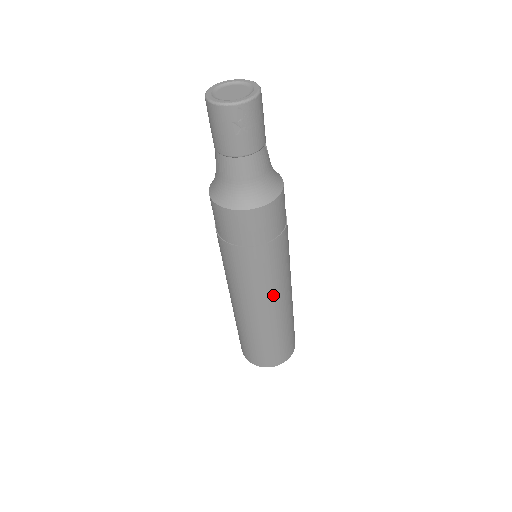
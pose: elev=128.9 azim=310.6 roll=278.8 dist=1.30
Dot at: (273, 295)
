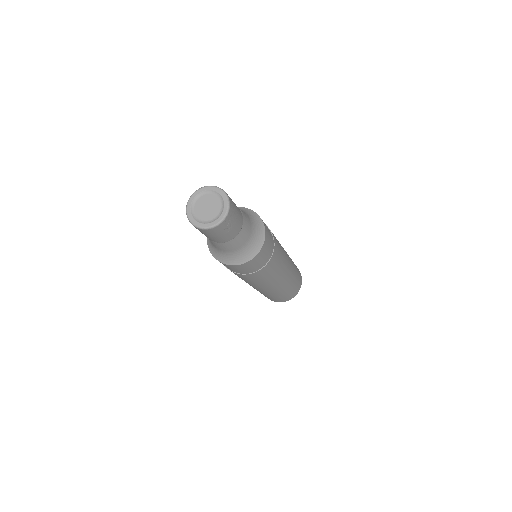
Dot at: (283, 273)
